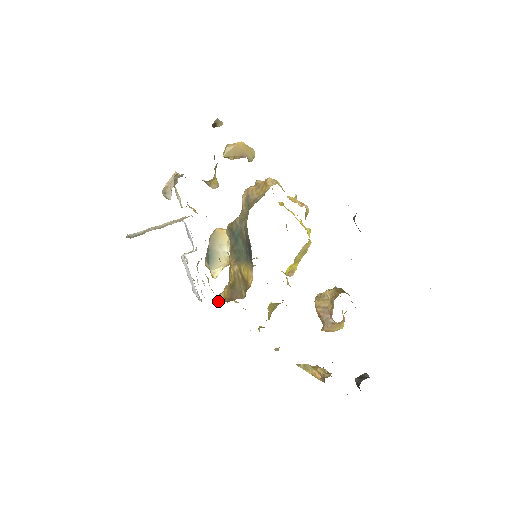
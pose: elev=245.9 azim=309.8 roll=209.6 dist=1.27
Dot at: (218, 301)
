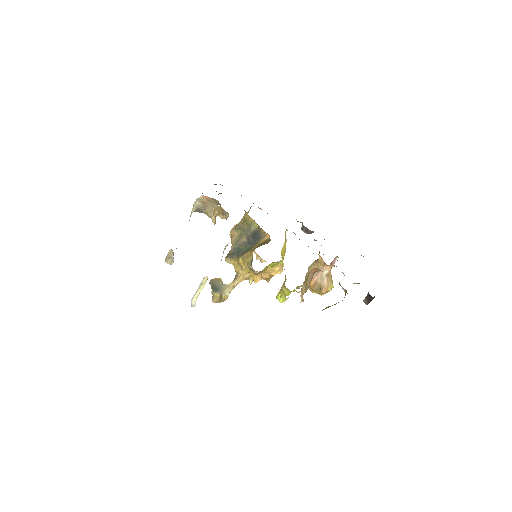
Dot at: (249, 265)
